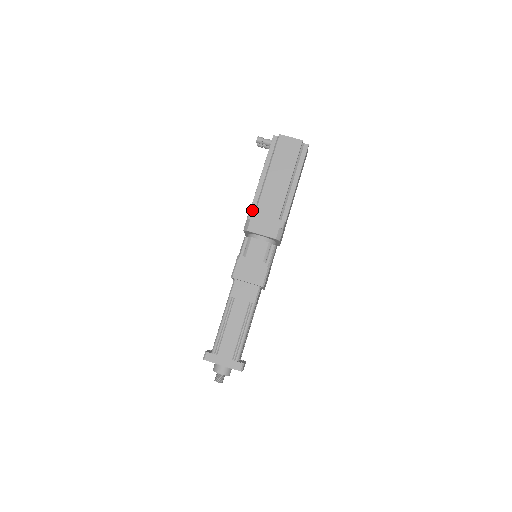
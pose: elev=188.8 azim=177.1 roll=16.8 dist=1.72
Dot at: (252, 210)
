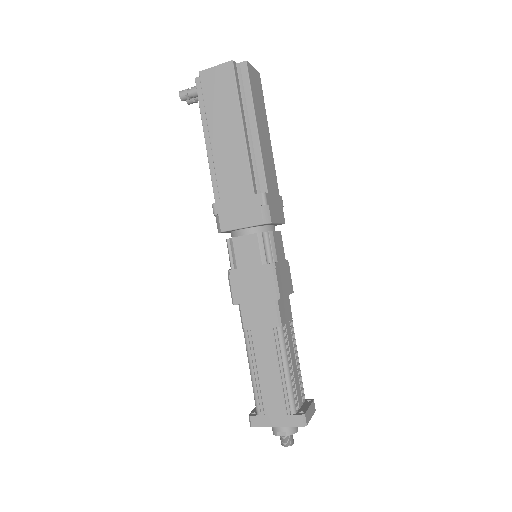
Dot at: (217, 199)
